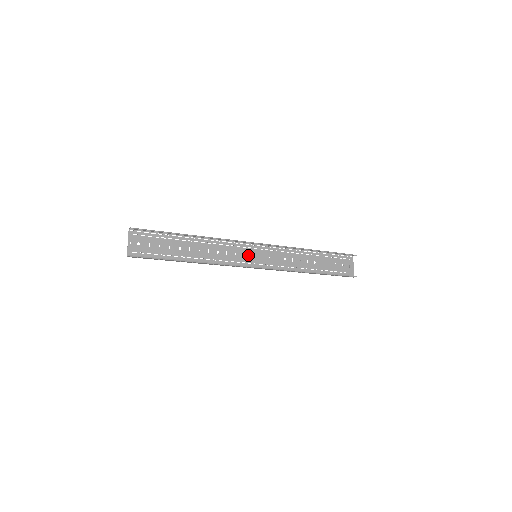
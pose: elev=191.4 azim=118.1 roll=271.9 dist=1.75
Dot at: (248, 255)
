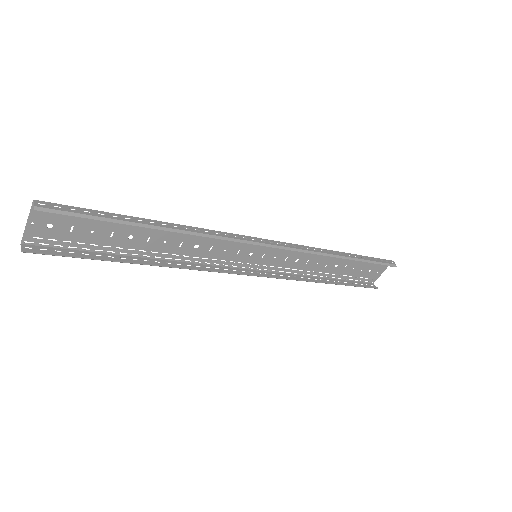
Dot at: (244, 252)
